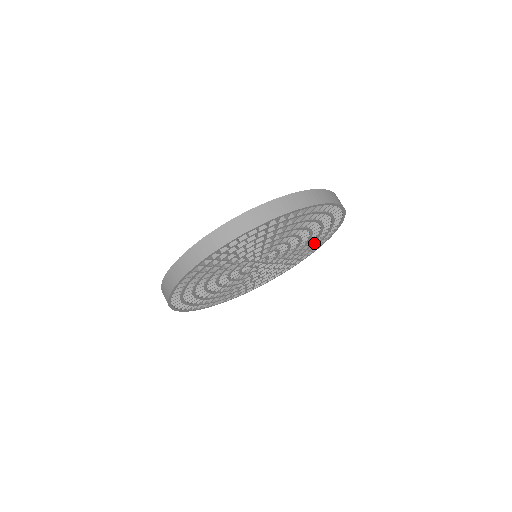
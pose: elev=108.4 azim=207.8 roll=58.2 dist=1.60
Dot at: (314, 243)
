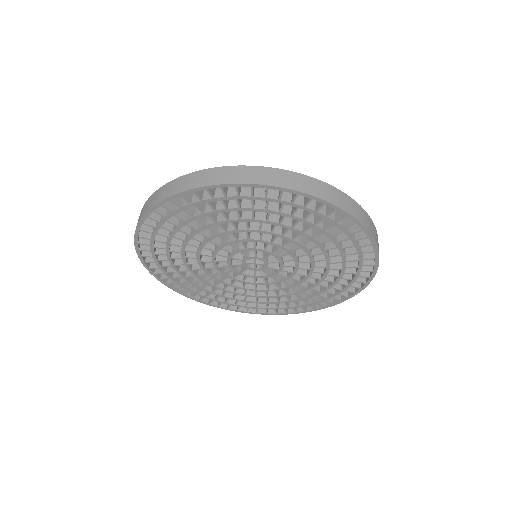
Dot at: (298, 302)
